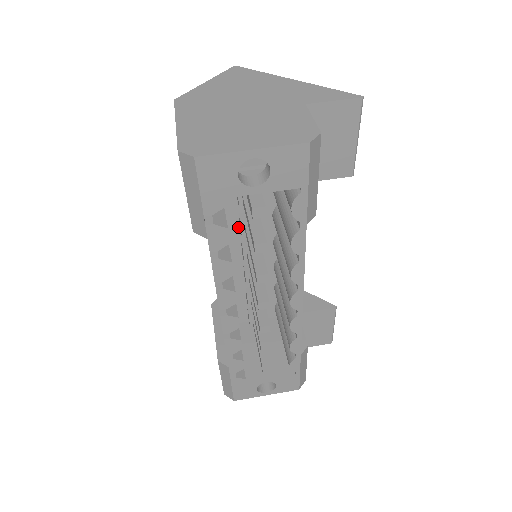
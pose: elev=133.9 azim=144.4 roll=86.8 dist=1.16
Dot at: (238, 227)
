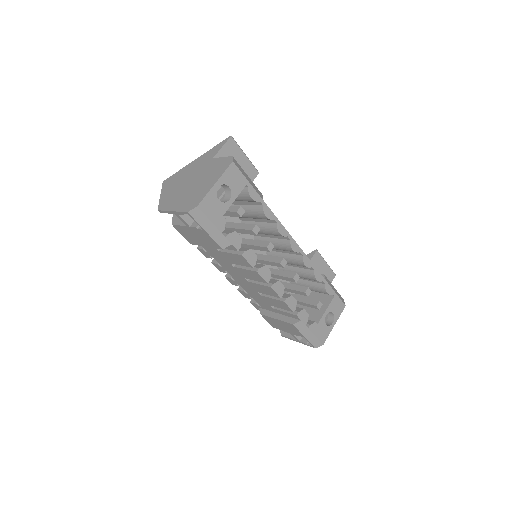
Dot at: occluded
